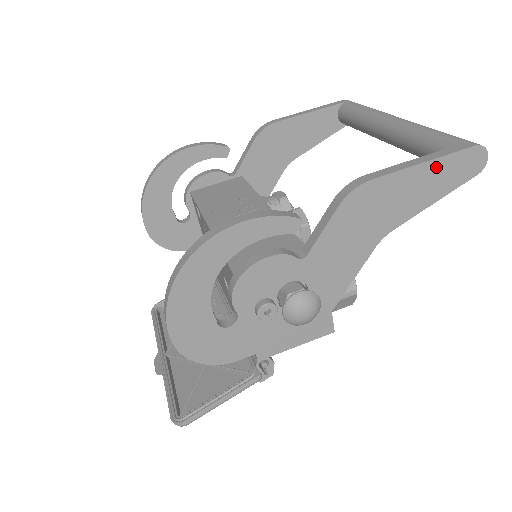
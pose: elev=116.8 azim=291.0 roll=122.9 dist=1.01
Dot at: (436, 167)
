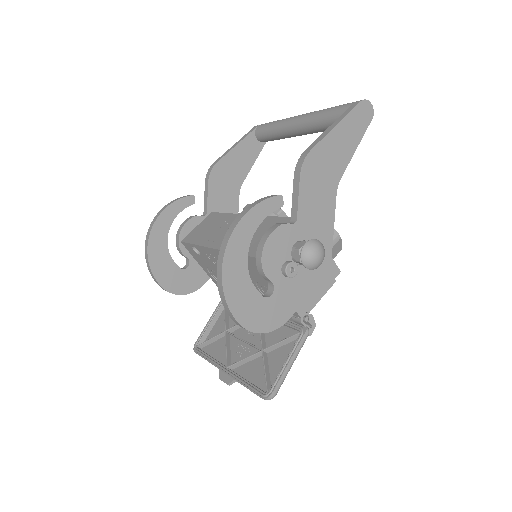
Dot at: (345, 125)
